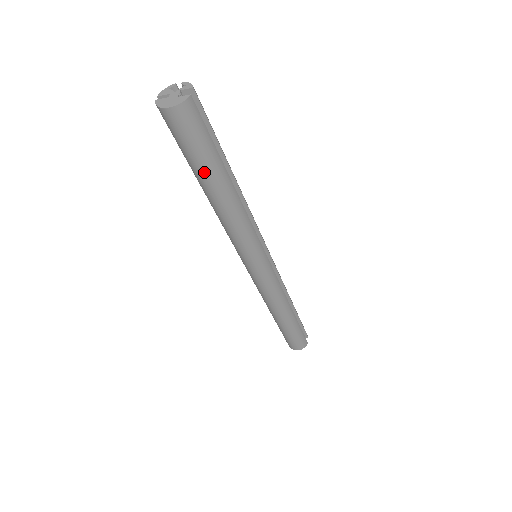
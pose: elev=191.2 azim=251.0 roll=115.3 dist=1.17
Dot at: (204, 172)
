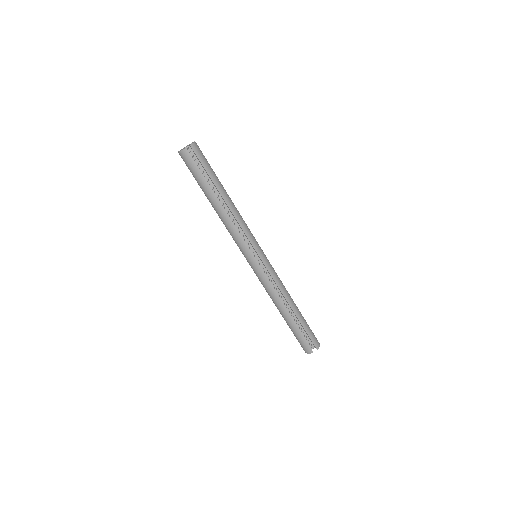
Dot at: (201, 188)
